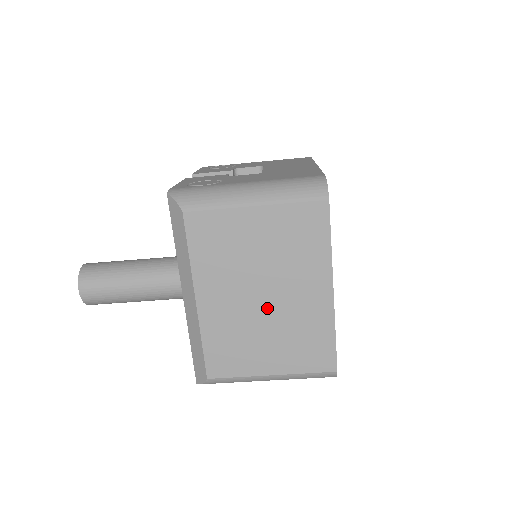
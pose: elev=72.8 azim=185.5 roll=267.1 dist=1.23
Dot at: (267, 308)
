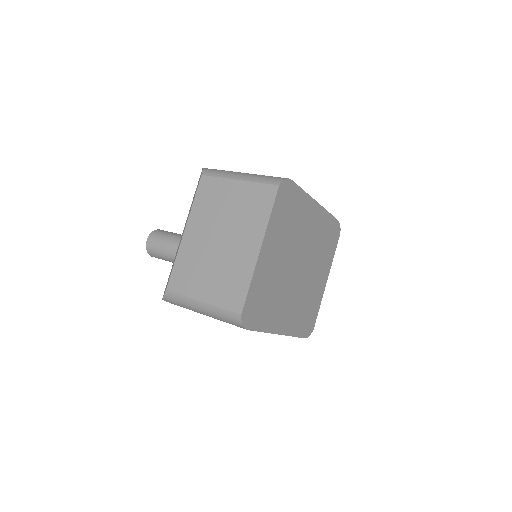
Dot at: (219, 249)
